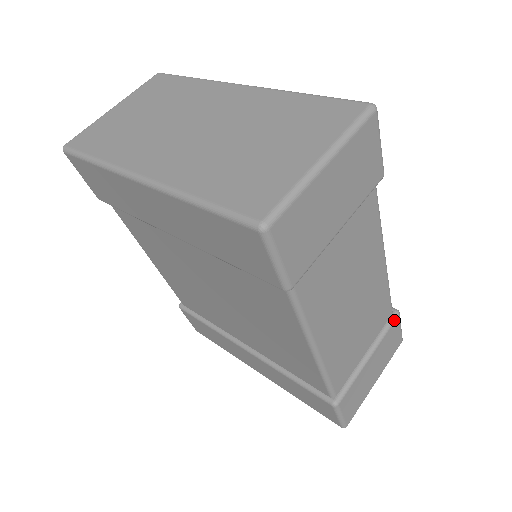
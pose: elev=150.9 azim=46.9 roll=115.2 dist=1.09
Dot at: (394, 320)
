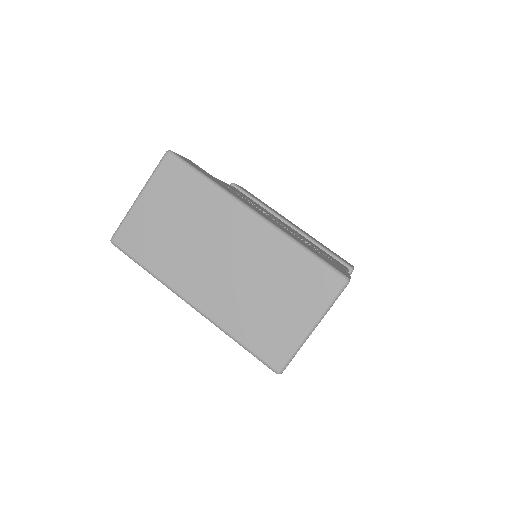
Dot at: occluded
